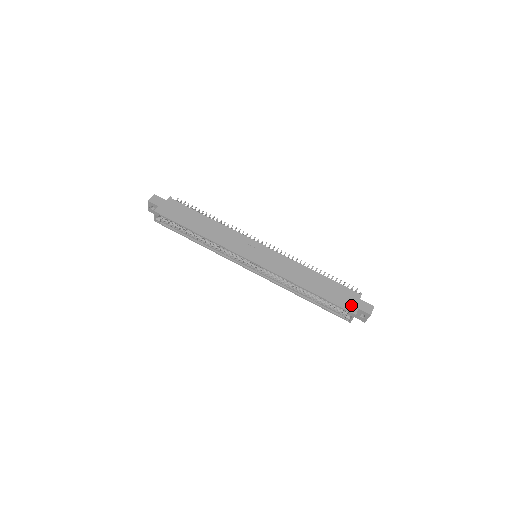
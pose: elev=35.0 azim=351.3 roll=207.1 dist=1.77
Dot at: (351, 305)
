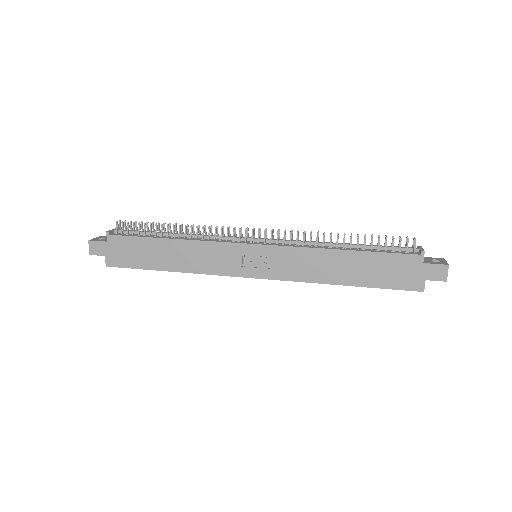
Dot at: (413, 280)
